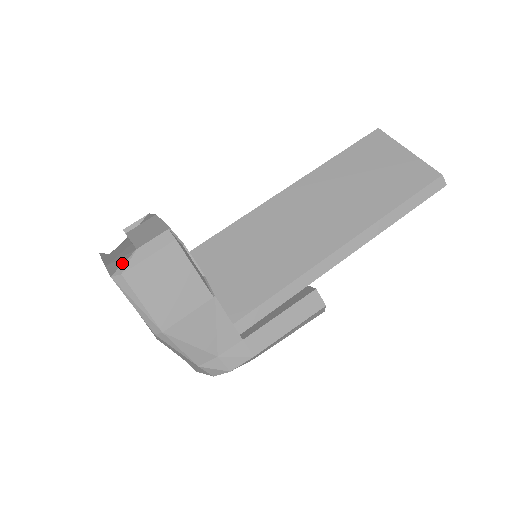
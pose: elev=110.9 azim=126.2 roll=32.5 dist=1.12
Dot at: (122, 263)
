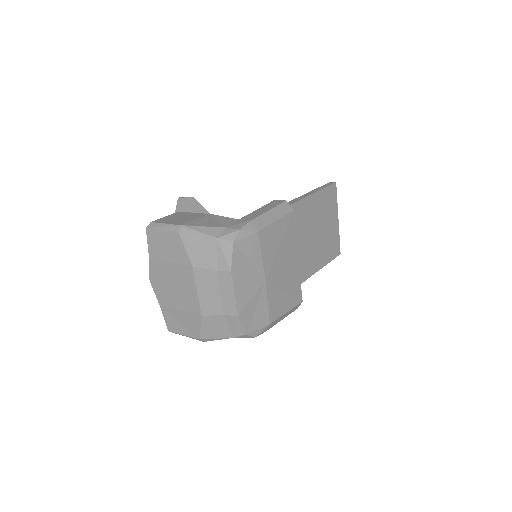
Dot at: occluded
